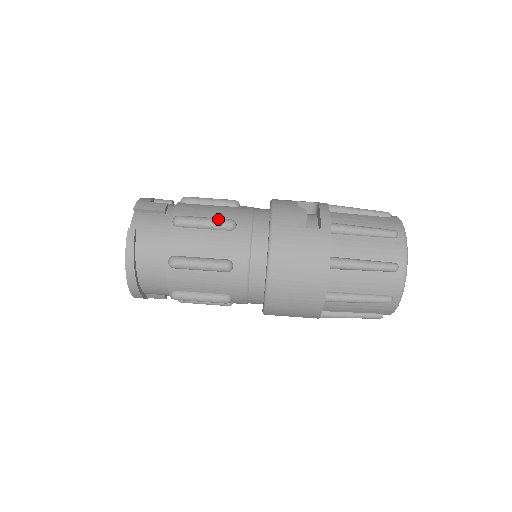
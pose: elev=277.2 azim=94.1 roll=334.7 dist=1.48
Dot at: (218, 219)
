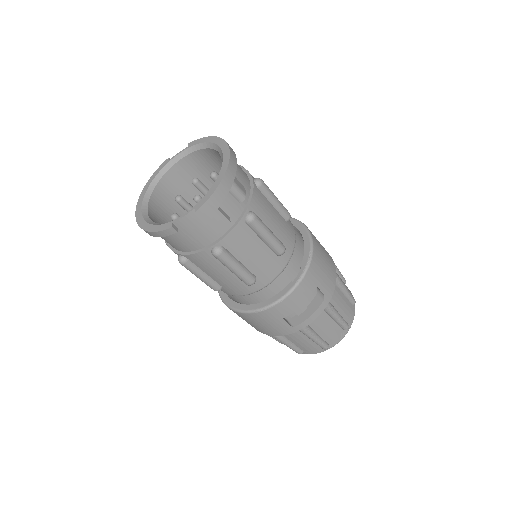
Dot at: (246, 276)
